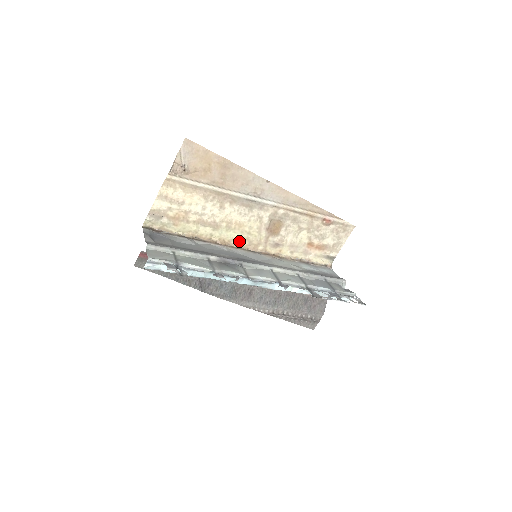
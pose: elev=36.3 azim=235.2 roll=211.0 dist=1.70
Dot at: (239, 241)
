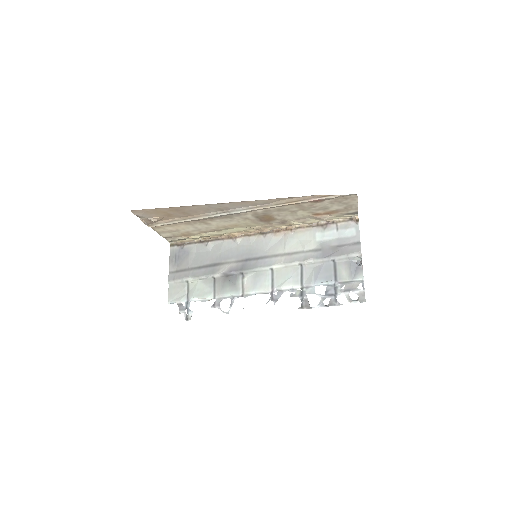
Dot at: (246, 230)
